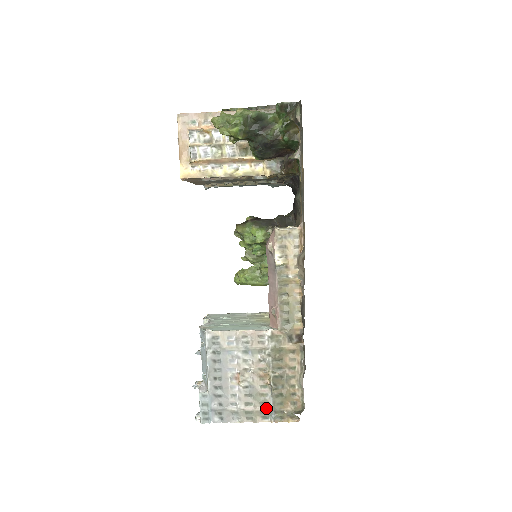
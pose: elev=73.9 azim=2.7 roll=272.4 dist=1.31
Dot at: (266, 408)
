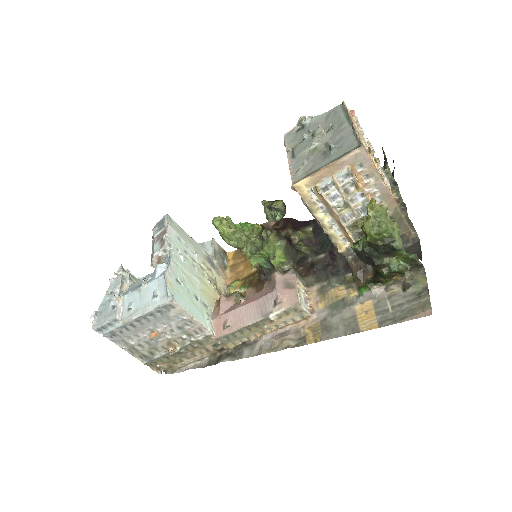
Dot at: (149, 356)
